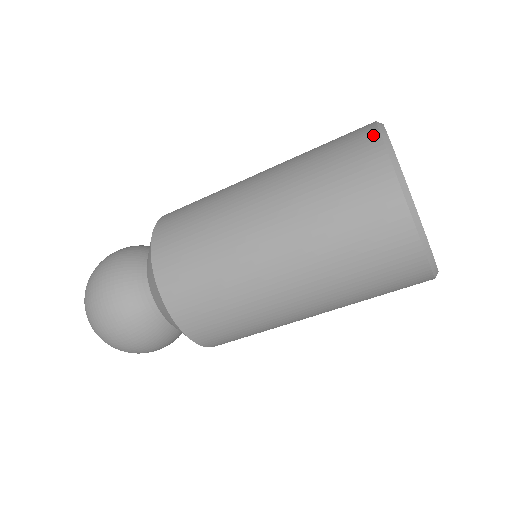
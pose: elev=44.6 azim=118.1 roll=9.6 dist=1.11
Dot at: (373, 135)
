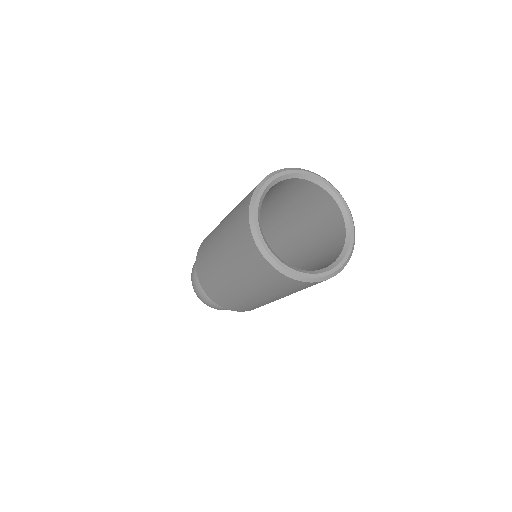
Dot at: (247, 211)
